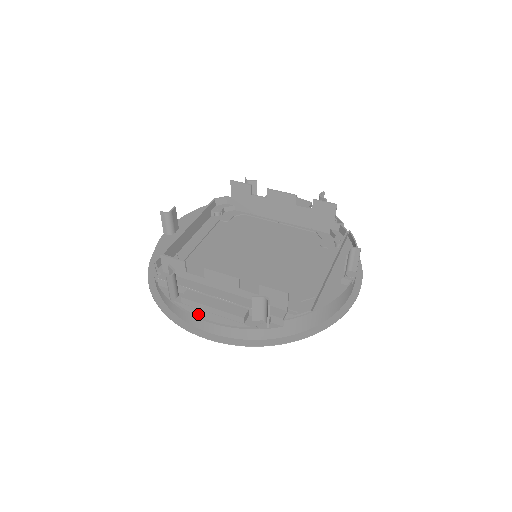
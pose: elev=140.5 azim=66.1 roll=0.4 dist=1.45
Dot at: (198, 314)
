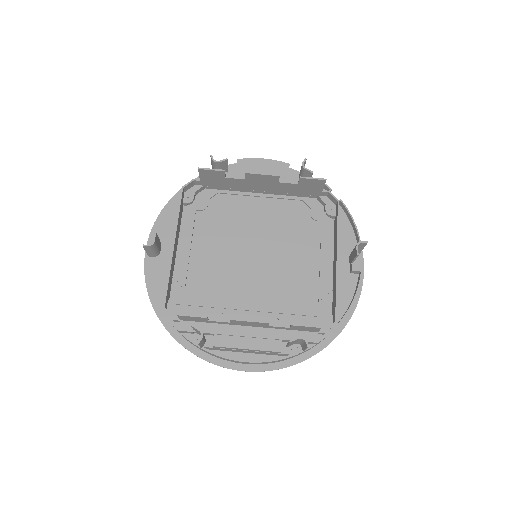
Dot at: (231, 350)
